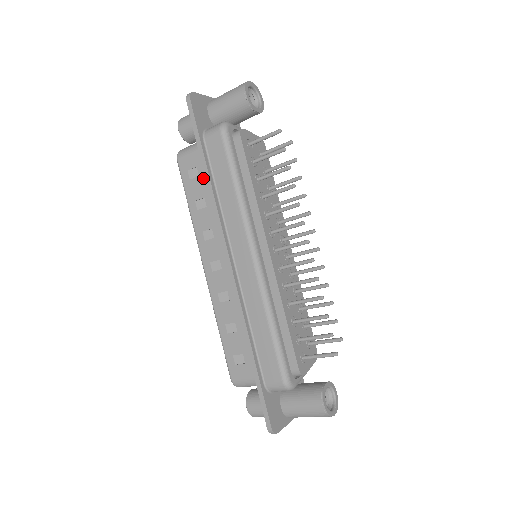
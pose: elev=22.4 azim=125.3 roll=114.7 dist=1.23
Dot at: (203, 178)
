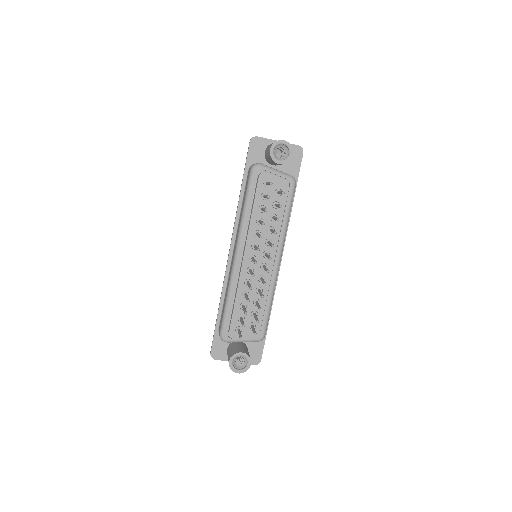
Dot at: occluded
